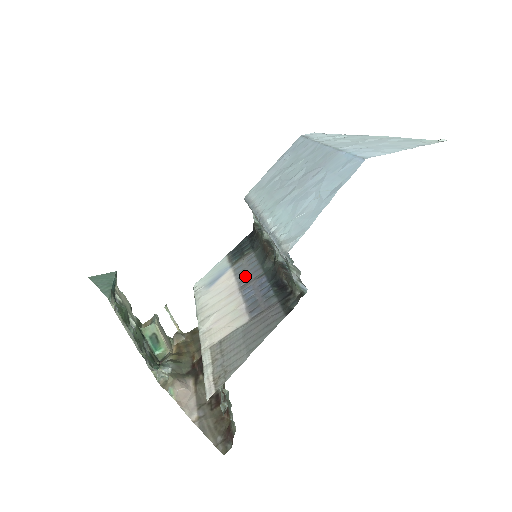
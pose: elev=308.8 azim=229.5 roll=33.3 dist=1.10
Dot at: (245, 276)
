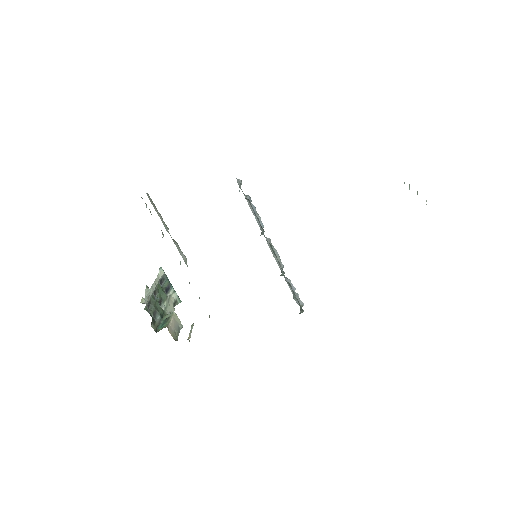
Dot at: occluded
